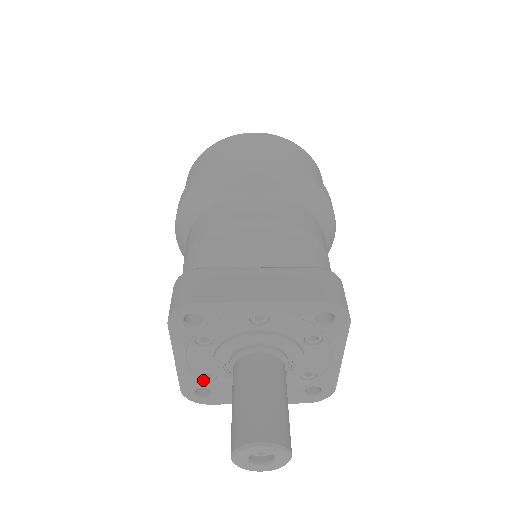
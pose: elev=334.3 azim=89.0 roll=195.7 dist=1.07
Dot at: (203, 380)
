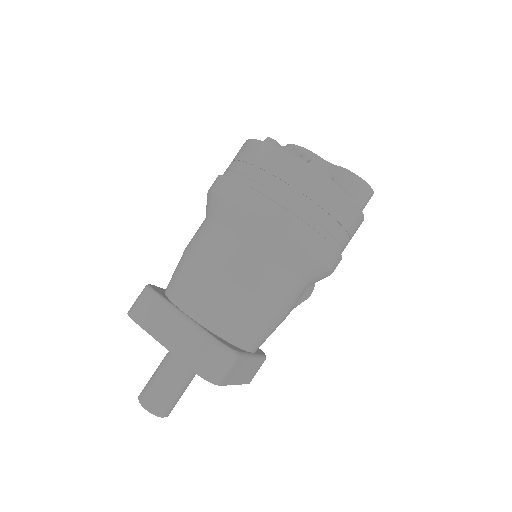
Dot at: occluded
